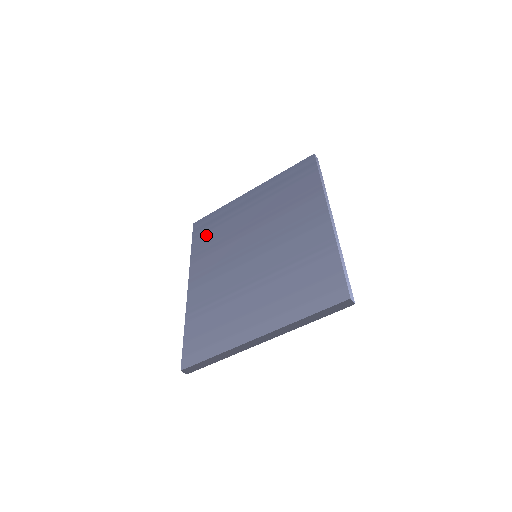
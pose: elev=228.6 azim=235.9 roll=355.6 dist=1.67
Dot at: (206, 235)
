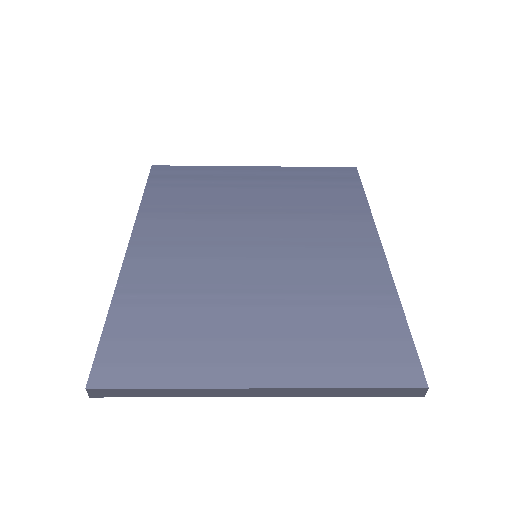
Dot at: (173, 190)
